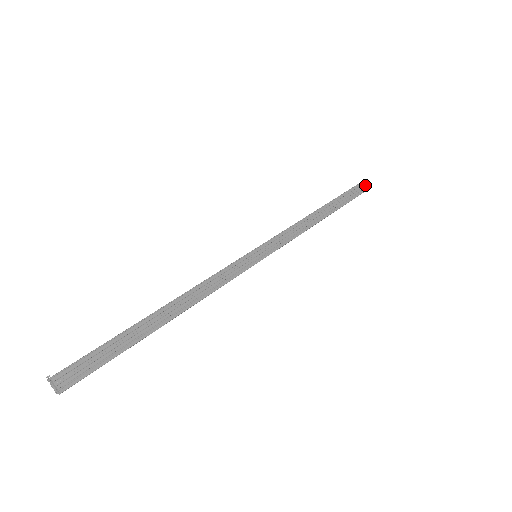
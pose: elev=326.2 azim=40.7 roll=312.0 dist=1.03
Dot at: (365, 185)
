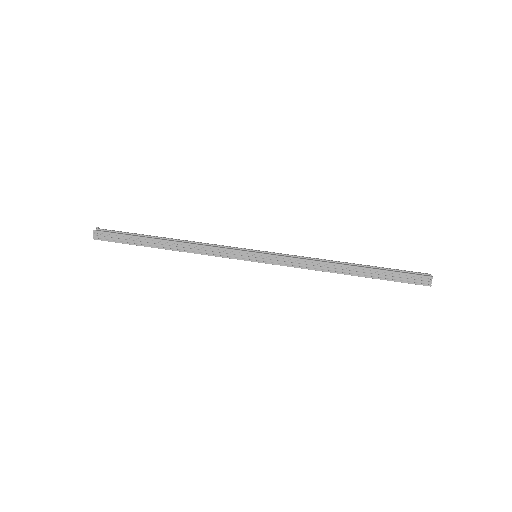
Dot at: (430, 281)
